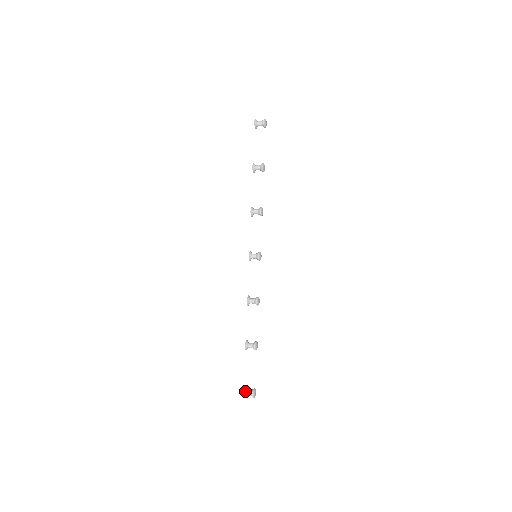
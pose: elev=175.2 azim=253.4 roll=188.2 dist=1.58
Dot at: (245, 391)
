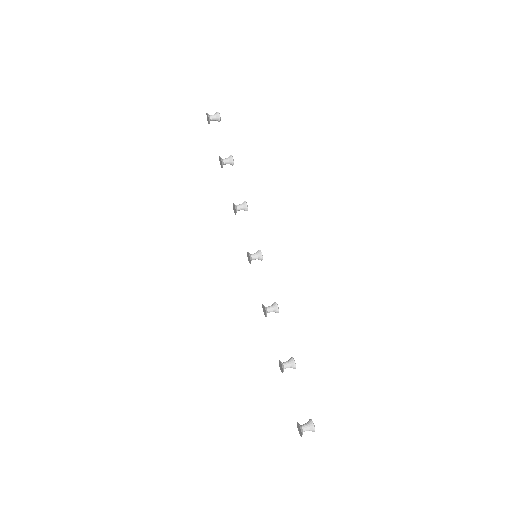
Dot at: (301, 427)
